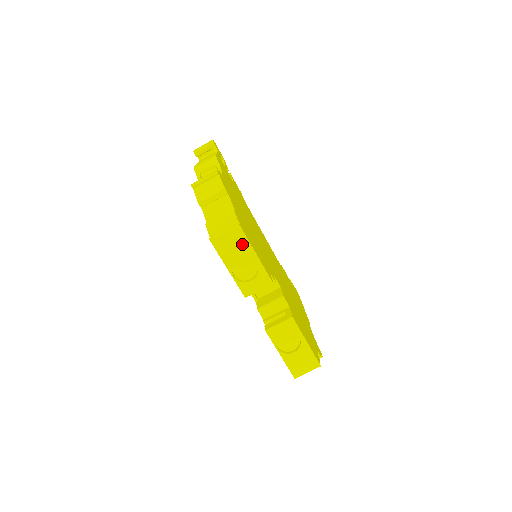
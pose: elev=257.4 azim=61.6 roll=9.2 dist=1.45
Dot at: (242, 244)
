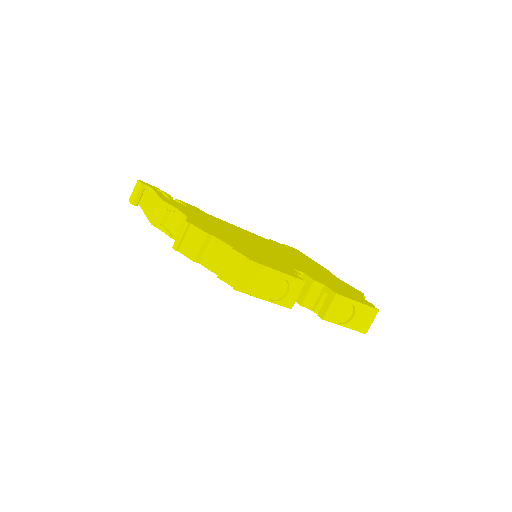
Dot at: (262, 273)
